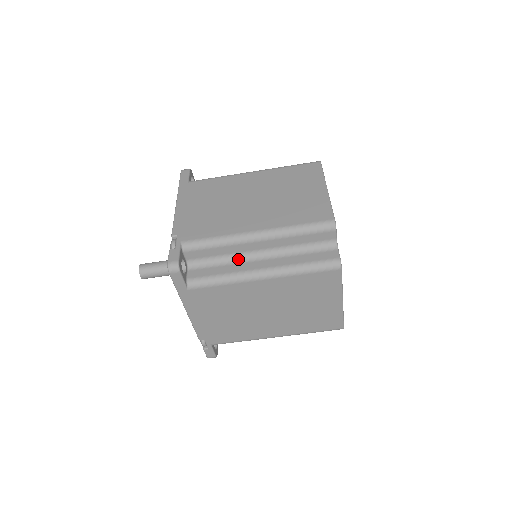
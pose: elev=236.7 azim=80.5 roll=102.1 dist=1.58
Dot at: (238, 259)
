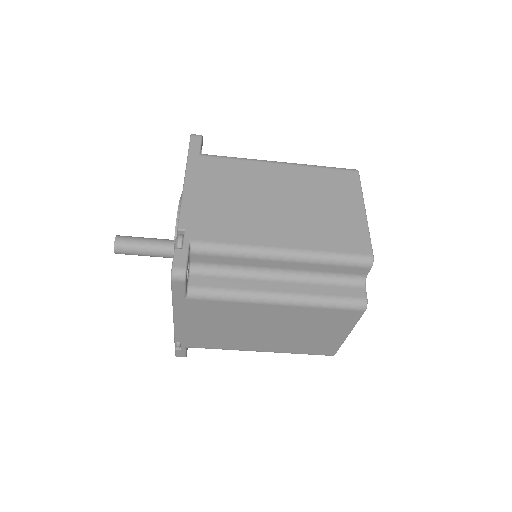
Dot at: (252, 273)
